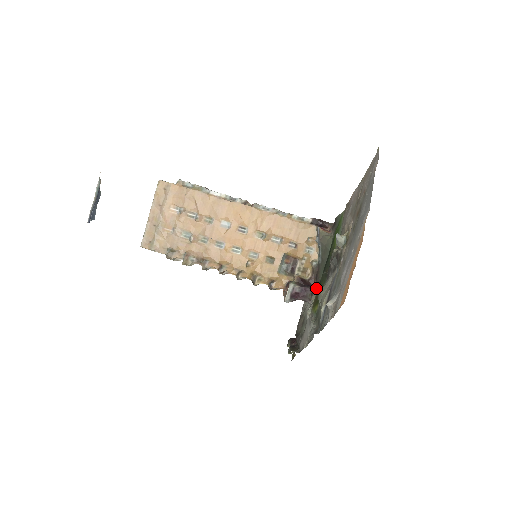
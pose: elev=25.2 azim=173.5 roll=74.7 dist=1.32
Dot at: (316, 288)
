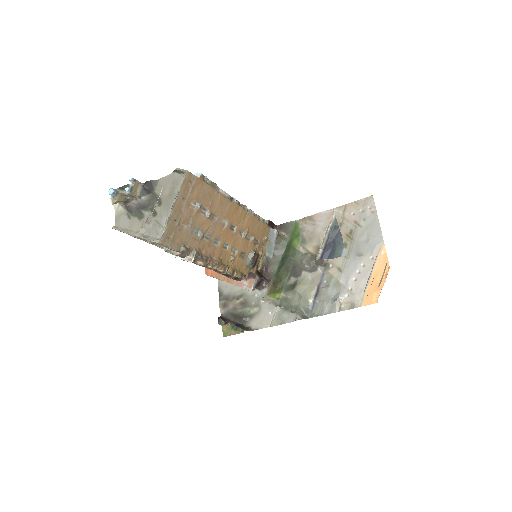
Dot at: (268, 278)
